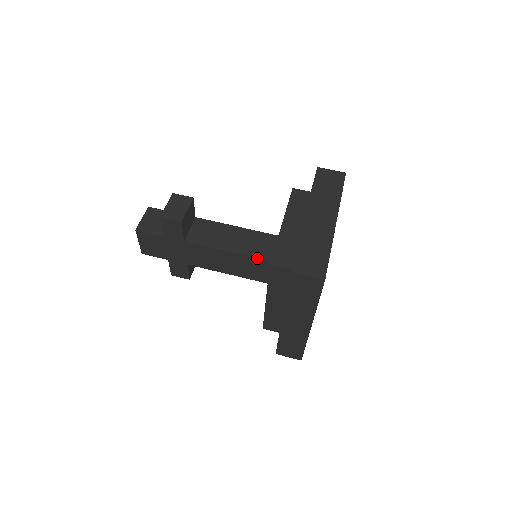
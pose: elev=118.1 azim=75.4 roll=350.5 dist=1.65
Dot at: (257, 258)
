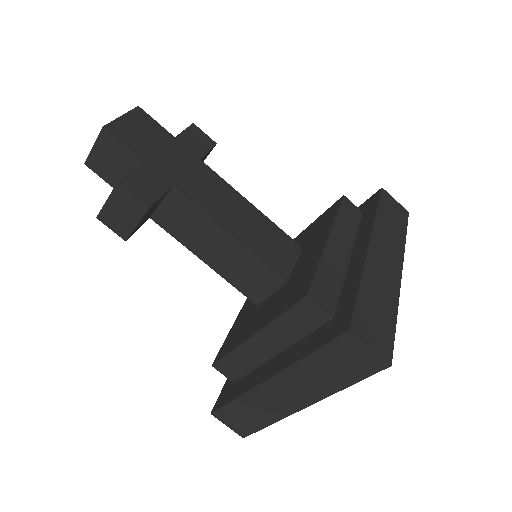
Dot at: (238, 289)
